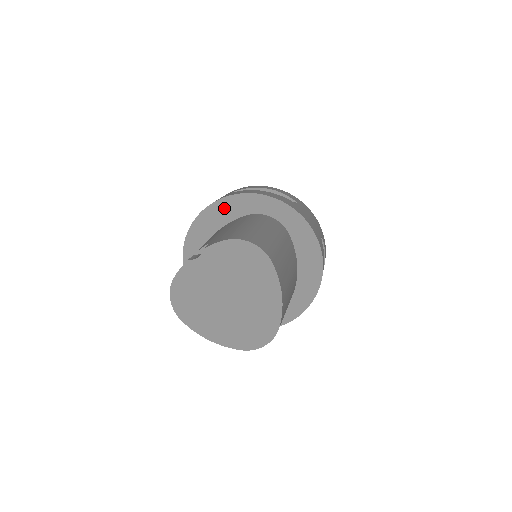
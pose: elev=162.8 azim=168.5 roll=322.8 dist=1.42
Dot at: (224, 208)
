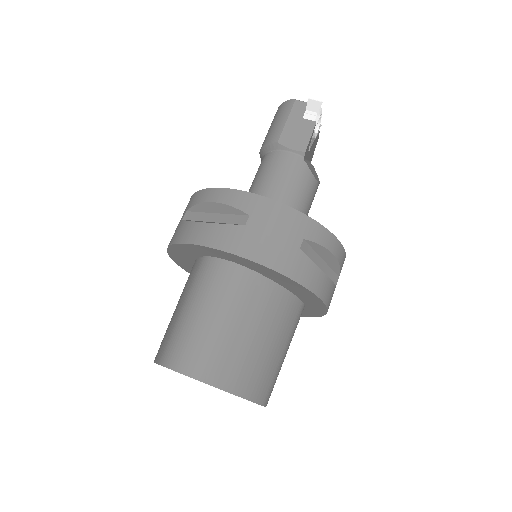
Dot at: (179, 252)
